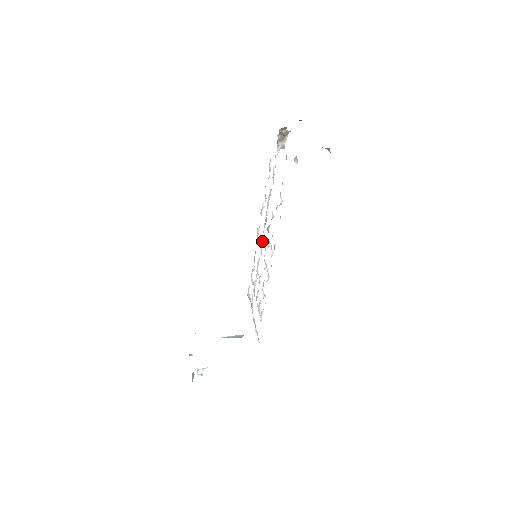
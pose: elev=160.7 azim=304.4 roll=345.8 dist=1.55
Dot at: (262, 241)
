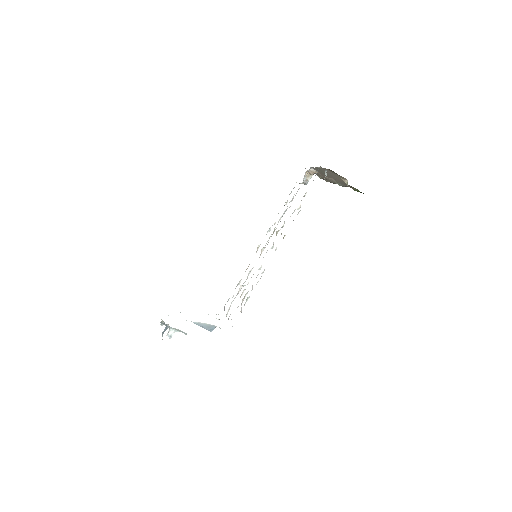
Dot at: (263, 250)
